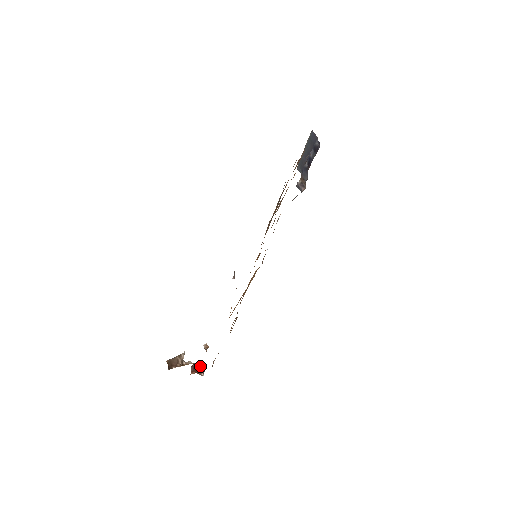
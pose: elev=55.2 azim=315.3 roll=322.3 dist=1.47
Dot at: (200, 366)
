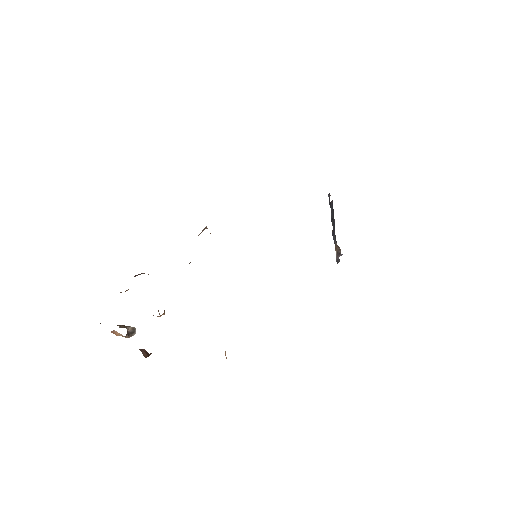
Dot at: (150, 354)
